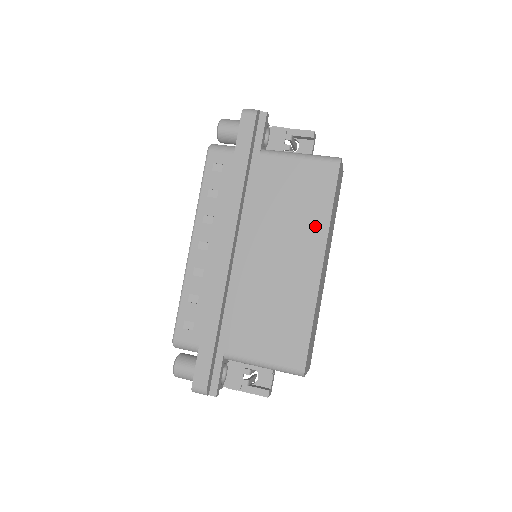
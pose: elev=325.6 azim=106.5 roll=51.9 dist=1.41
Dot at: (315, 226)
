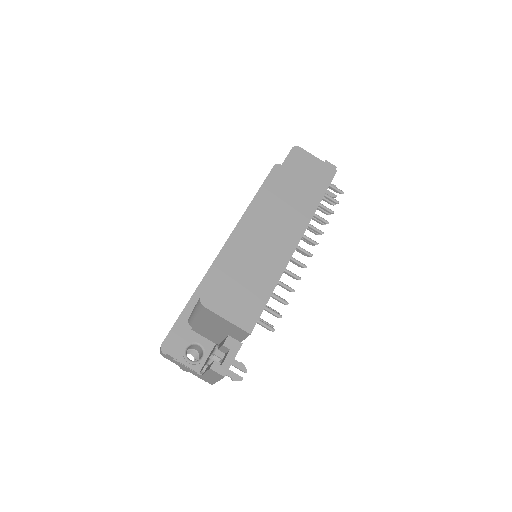
Dot at: occluded
